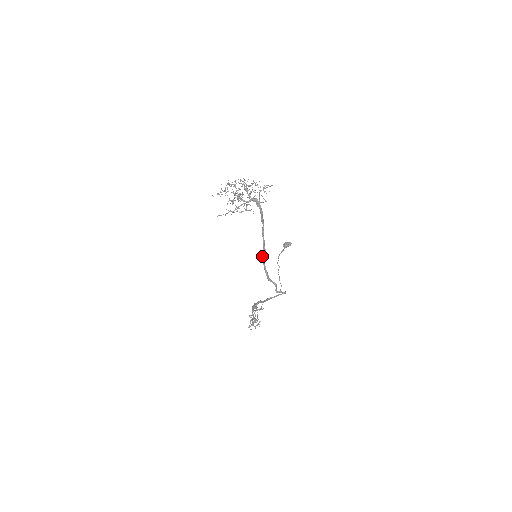
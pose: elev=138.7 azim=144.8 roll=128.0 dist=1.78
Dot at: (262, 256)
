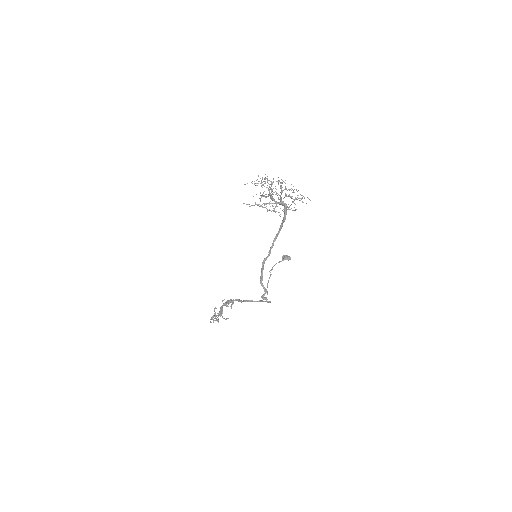
Dot at: (264, 259)
